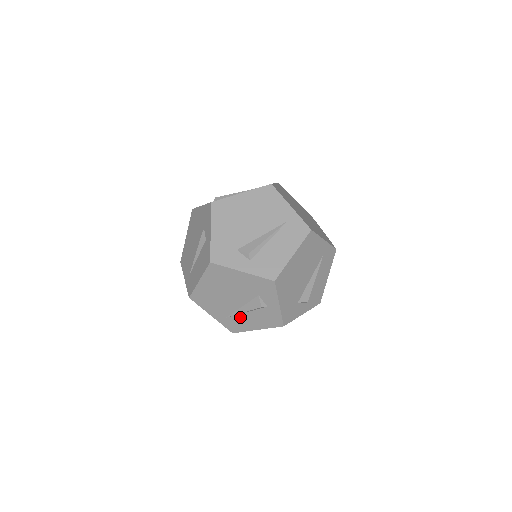
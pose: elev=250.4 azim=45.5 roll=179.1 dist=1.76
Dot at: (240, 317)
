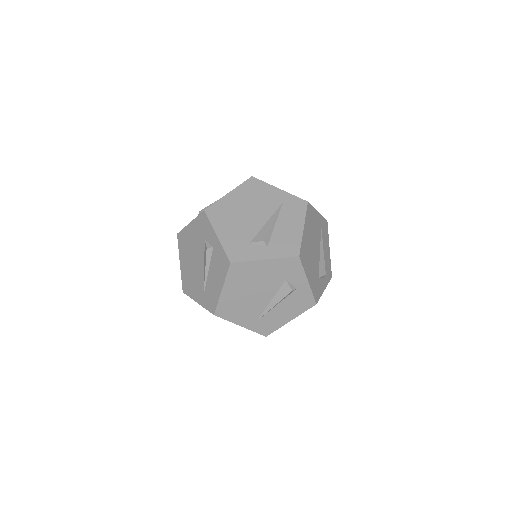
Dot at: (209, 283)
